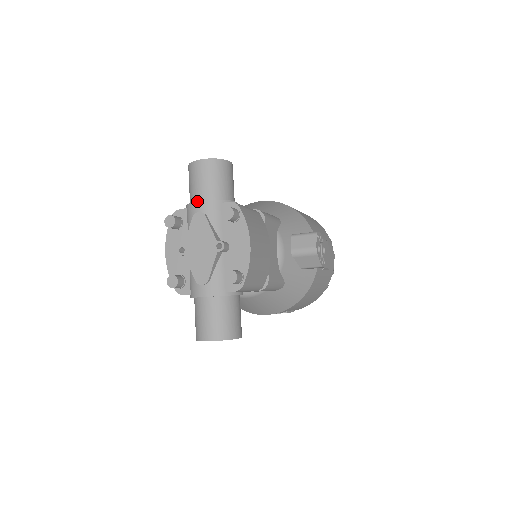
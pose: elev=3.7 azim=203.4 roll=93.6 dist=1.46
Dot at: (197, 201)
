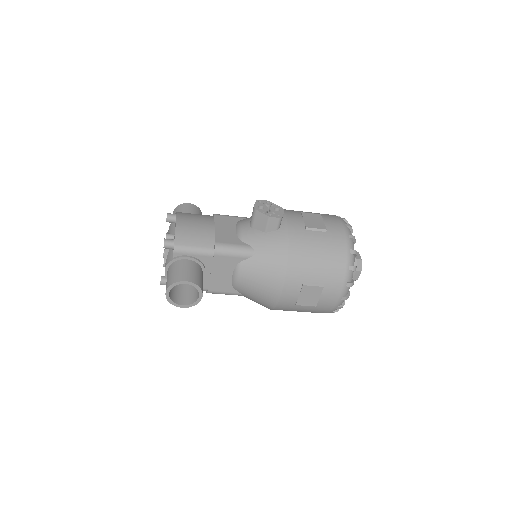
Dot at: occluded
